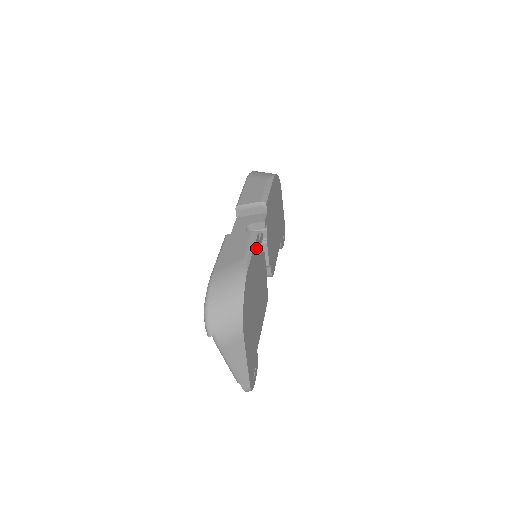
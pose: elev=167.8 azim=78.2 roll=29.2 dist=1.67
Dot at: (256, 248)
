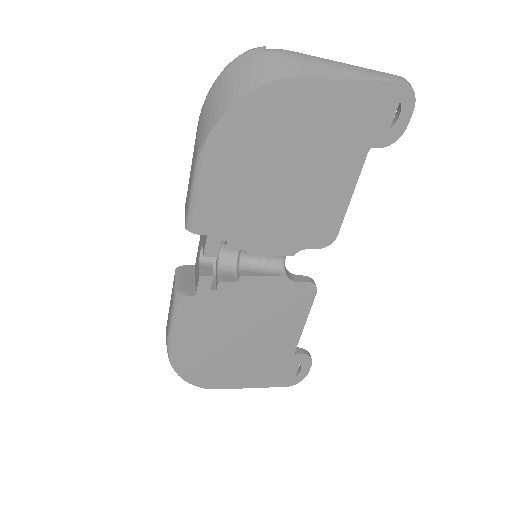
Dot at: (188, 313)
